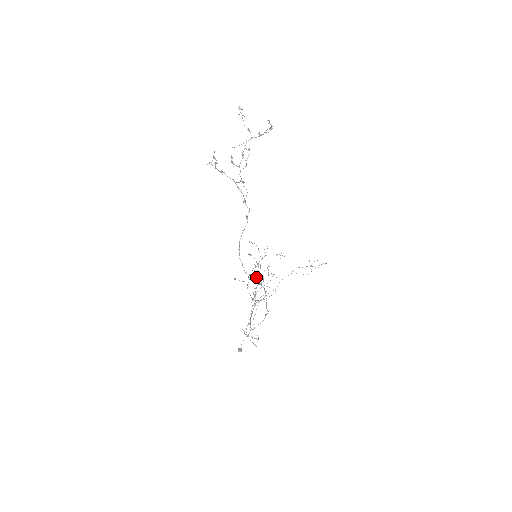
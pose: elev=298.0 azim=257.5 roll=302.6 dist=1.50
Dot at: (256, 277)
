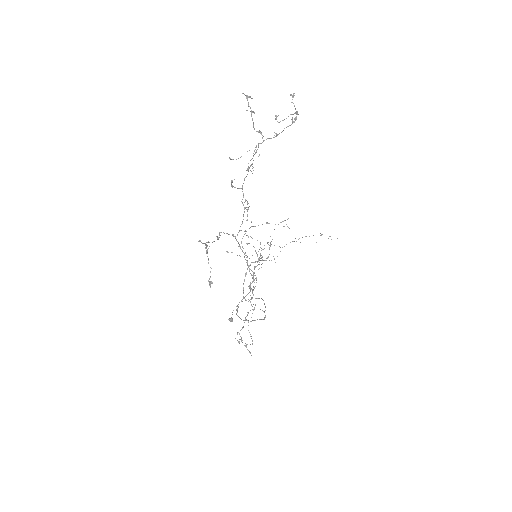
Dot at: occluded
